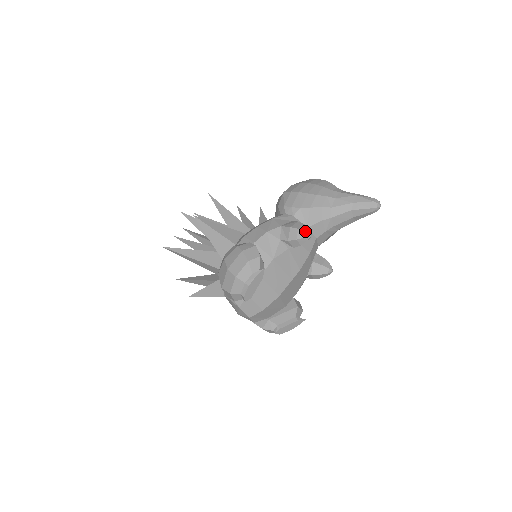
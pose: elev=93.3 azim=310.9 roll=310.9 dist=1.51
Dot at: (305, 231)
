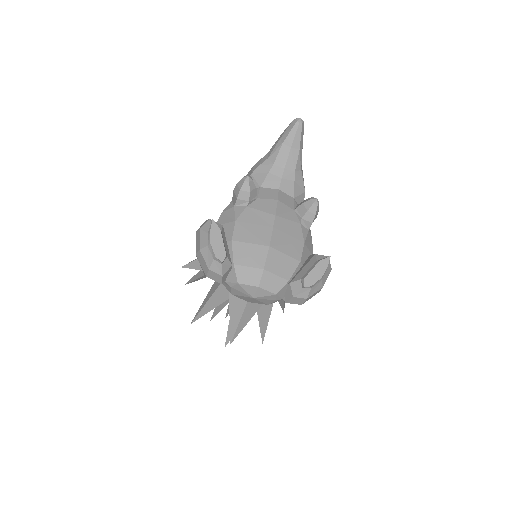
Dot at: (241, 179)
